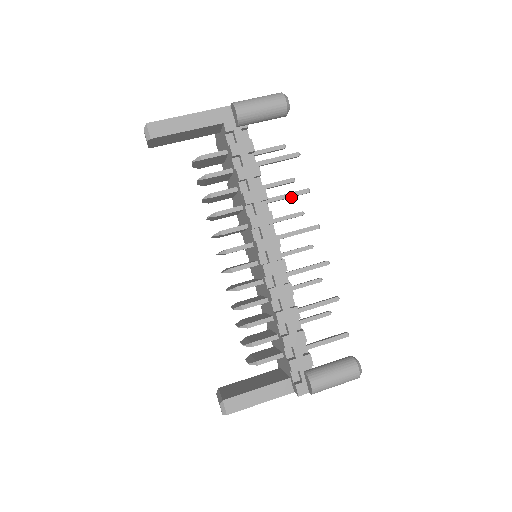
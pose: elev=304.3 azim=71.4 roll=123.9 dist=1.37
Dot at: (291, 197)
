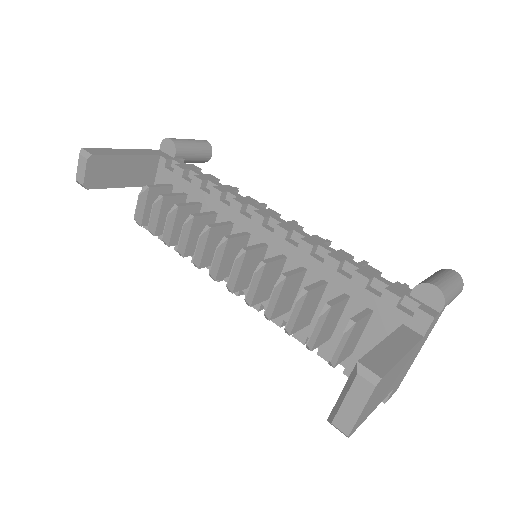
Dot at: occluded
